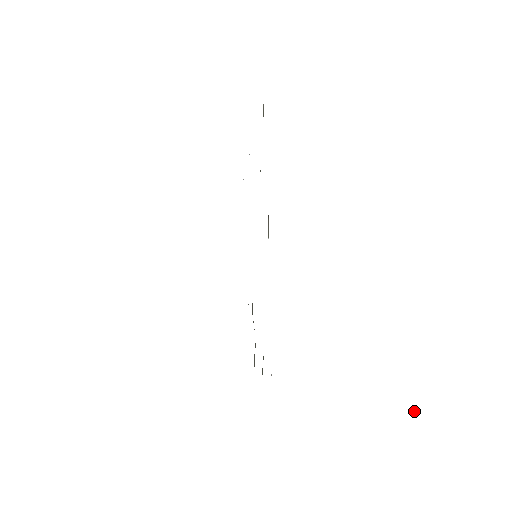
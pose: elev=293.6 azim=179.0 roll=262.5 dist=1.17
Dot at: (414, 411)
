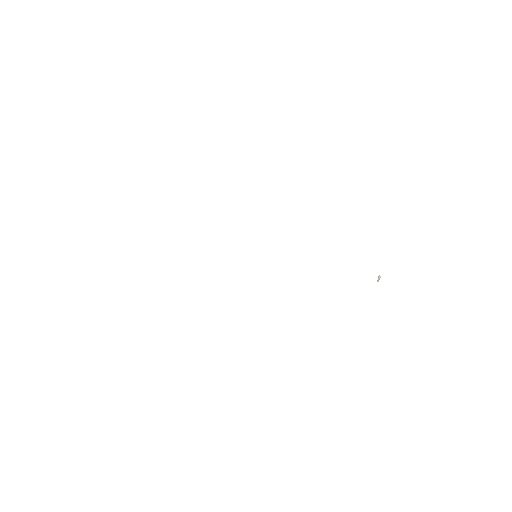
Dot at: occluded
